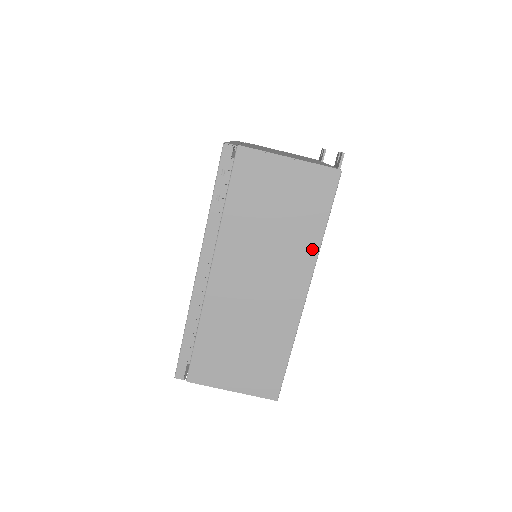
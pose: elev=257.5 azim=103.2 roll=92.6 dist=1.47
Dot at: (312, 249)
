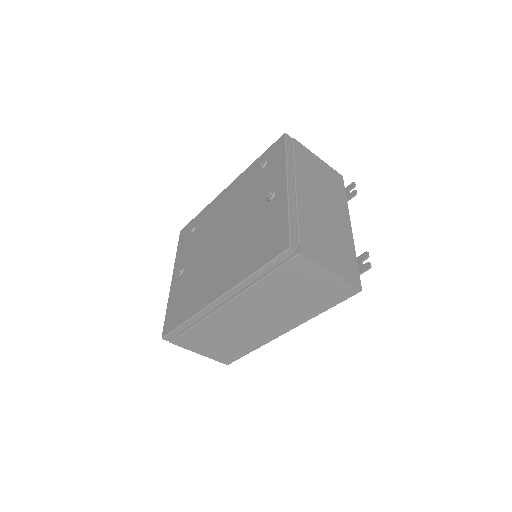
Dot at: (307, 317)
